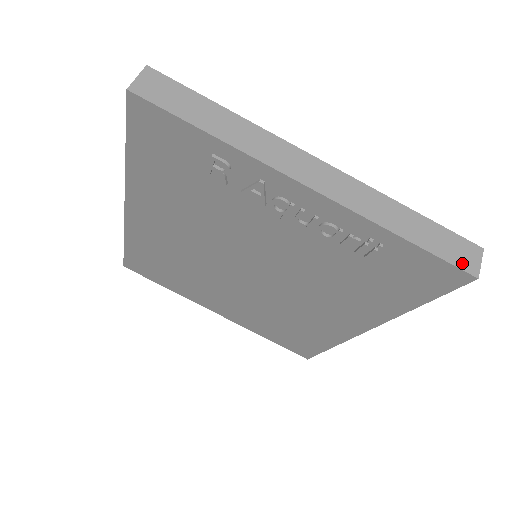
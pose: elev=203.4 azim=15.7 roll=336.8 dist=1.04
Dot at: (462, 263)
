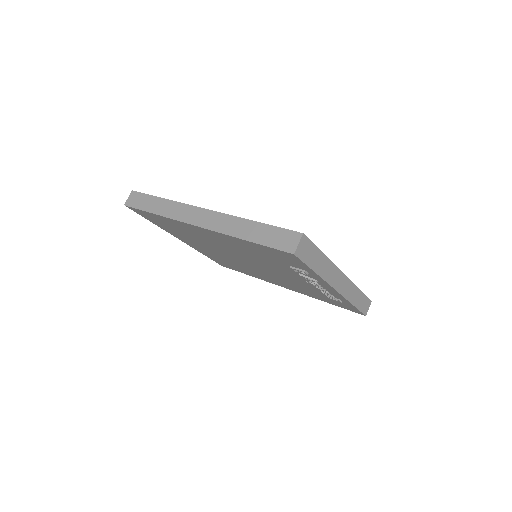
Dot at: (364, 311)
